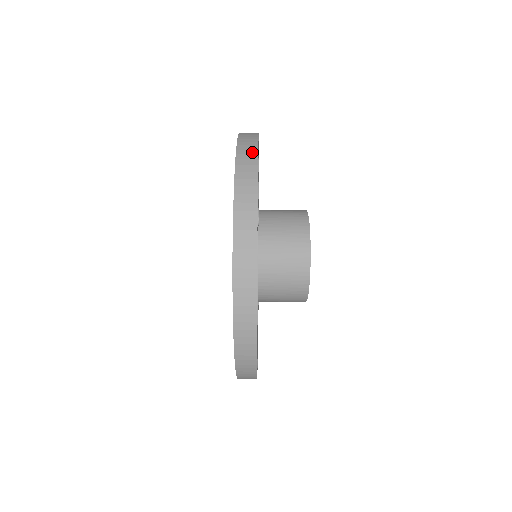
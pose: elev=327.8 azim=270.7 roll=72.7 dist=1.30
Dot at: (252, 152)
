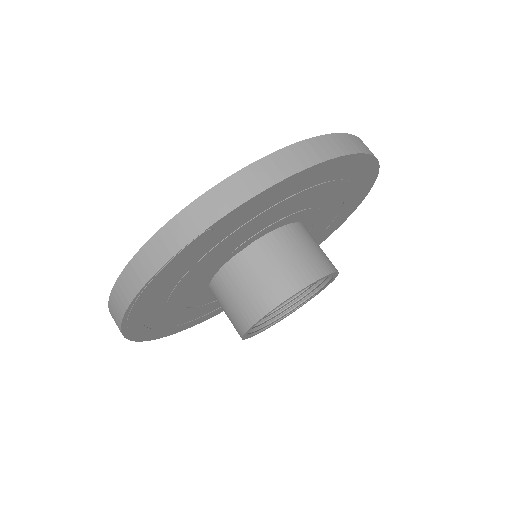
Dot at: (210, 215)
